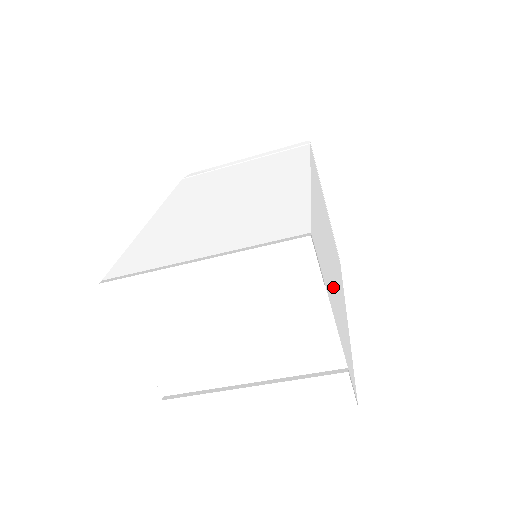
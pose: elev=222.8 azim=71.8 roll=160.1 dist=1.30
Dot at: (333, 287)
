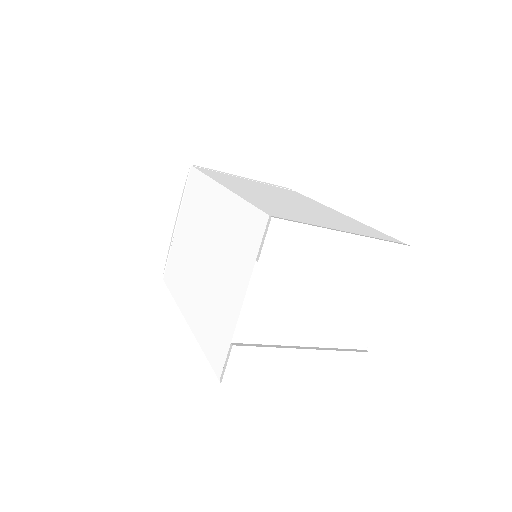
Dot at: occluded
